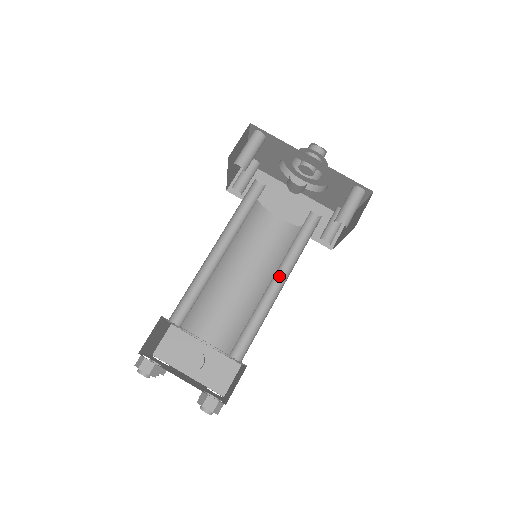
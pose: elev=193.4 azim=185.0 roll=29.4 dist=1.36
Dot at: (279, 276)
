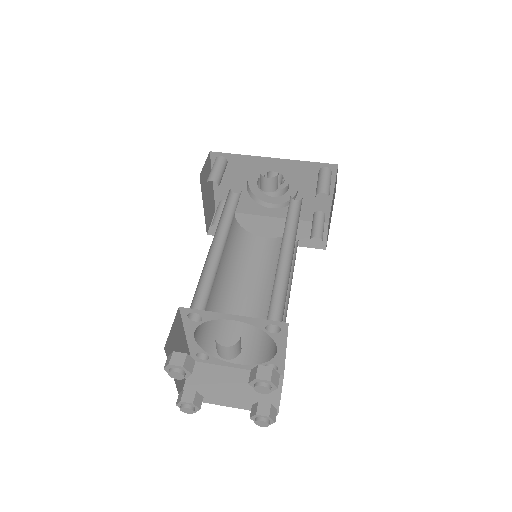
Dot at: (285, 252)
